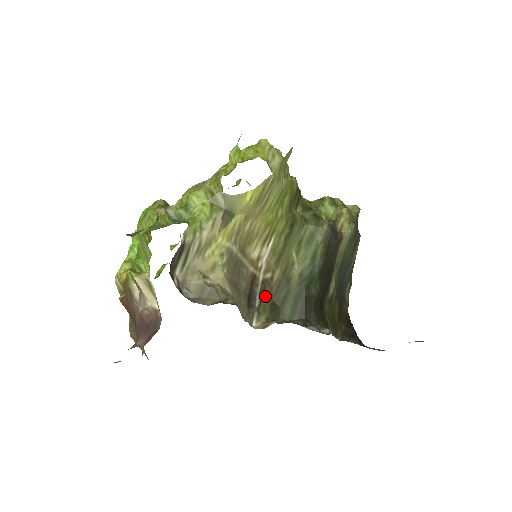
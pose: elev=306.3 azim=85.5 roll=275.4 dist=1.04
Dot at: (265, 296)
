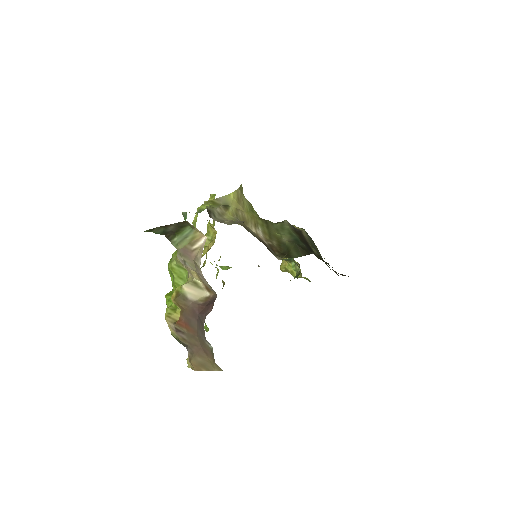
Dot at: (275, 251)
